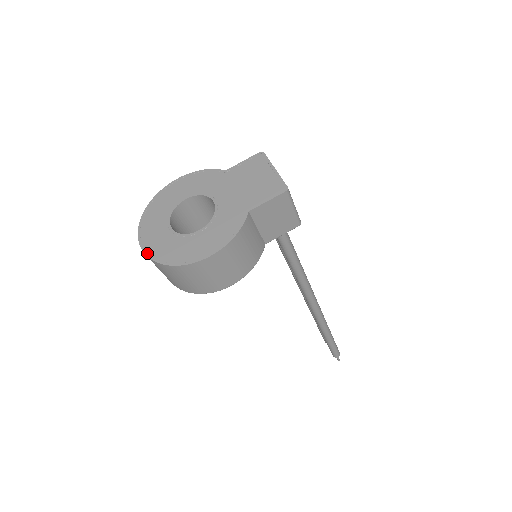
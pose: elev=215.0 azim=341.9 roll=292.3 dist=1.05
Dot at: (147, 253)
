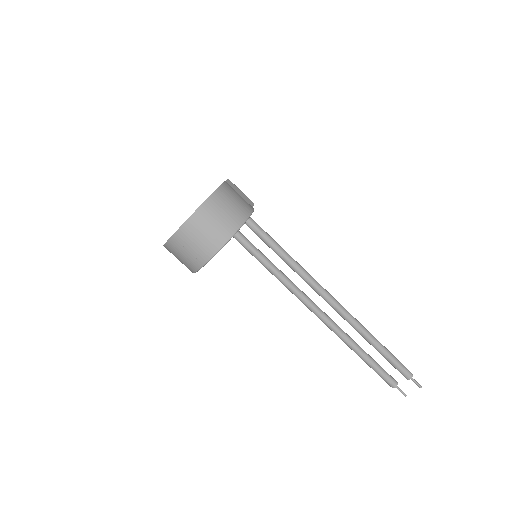
Dot at: occluded
